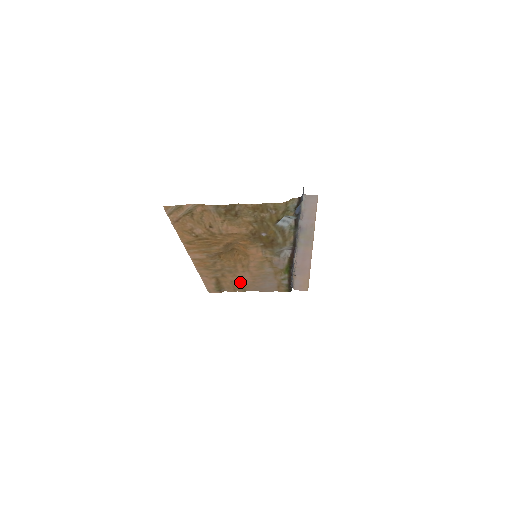
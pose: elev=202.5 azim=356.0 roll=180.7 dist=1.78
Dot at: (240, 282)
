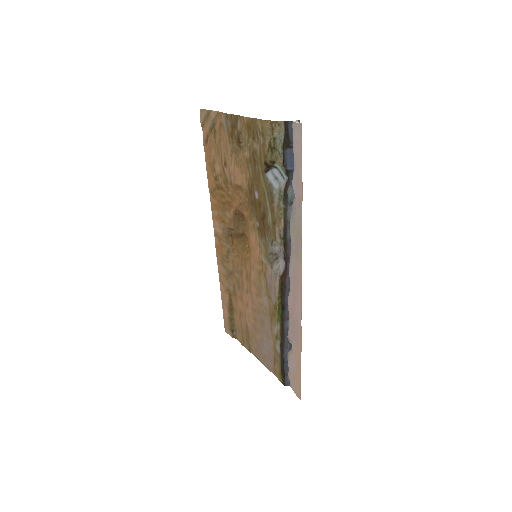
Dot at: (246, 320)
